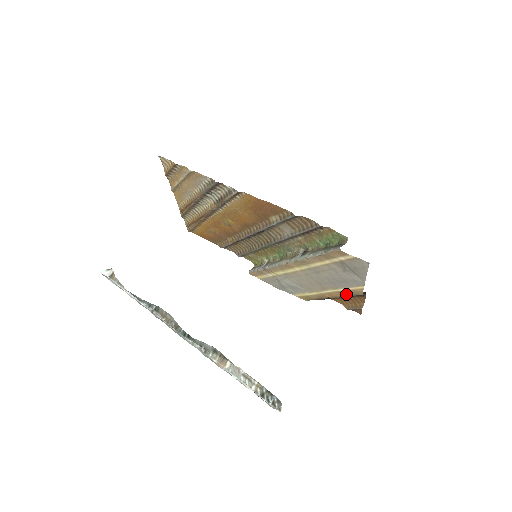
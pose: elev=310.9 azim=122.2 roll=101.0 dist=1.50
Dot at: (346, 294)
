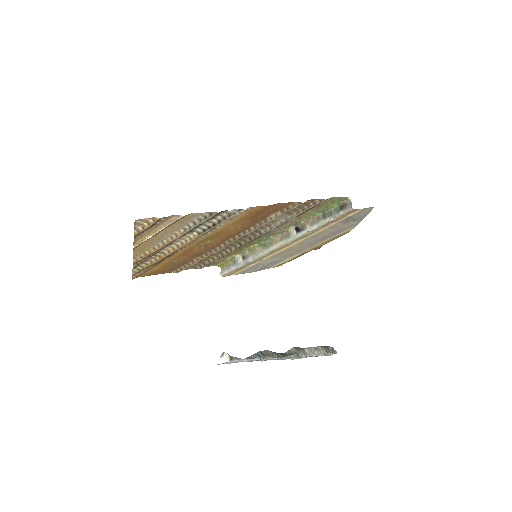
Dot at: (332, 240)
